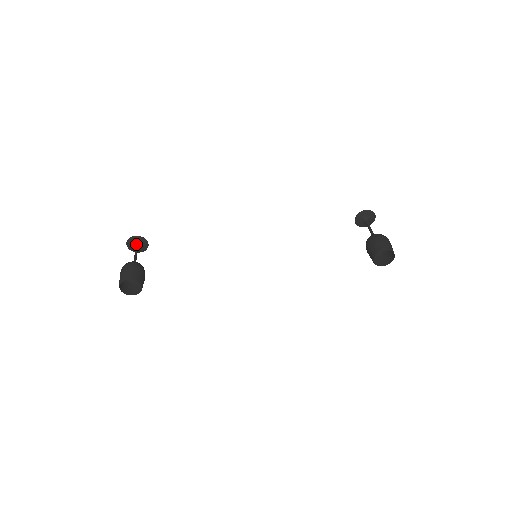
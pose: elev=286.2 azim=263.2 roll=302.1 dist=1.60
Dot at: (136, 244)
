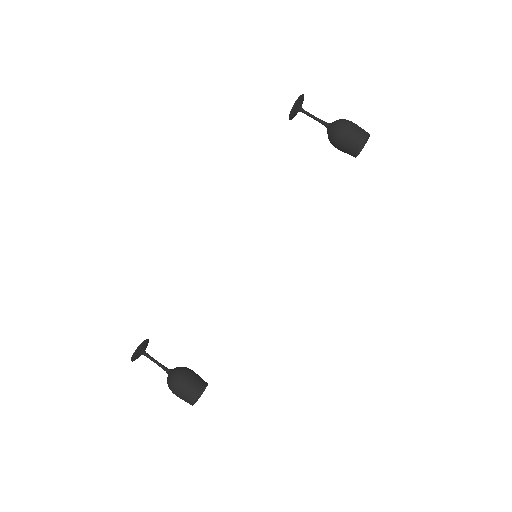
Dot at: (141, 353)
